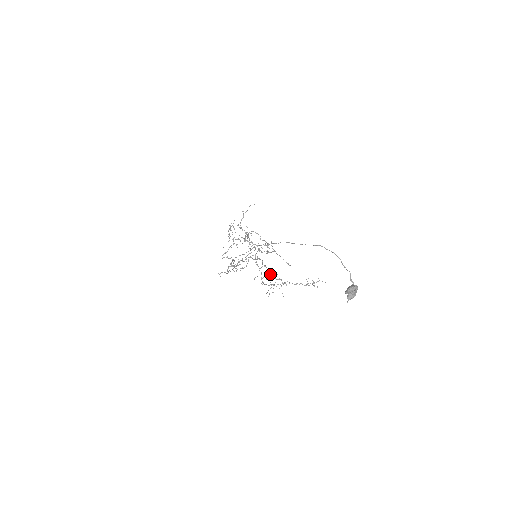
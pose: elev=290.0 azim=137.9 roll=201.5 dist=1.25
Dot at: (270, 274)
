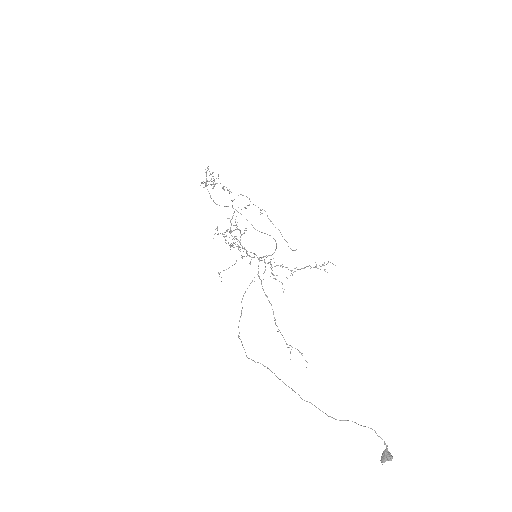
Dot at: occluded
